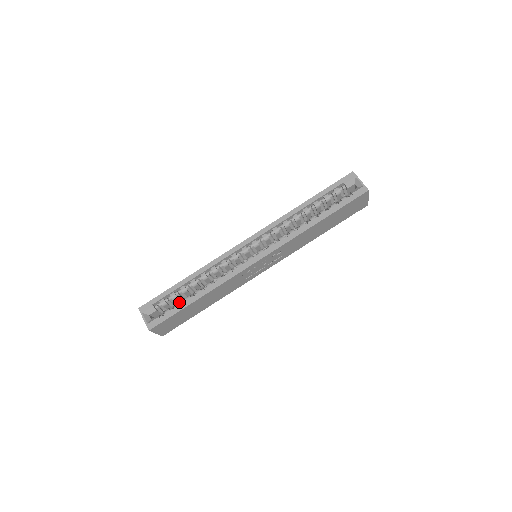
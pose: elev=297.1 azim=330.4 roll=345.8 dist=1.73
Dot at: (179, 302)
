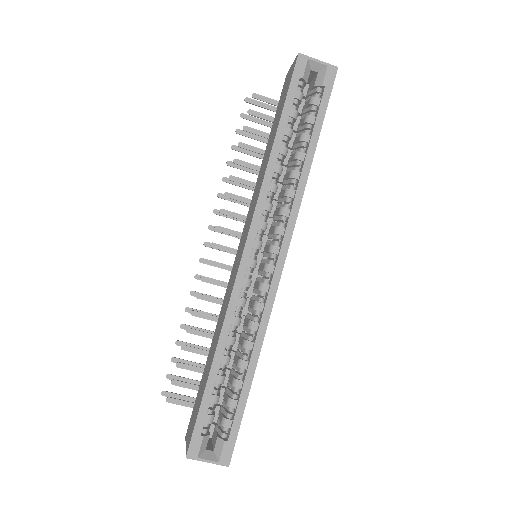
Dot at: (231, 399)
